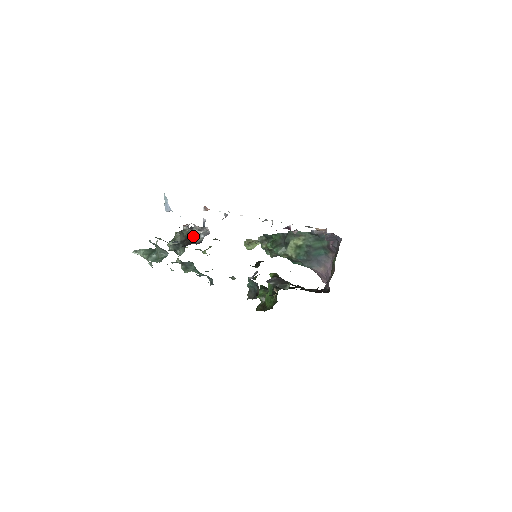
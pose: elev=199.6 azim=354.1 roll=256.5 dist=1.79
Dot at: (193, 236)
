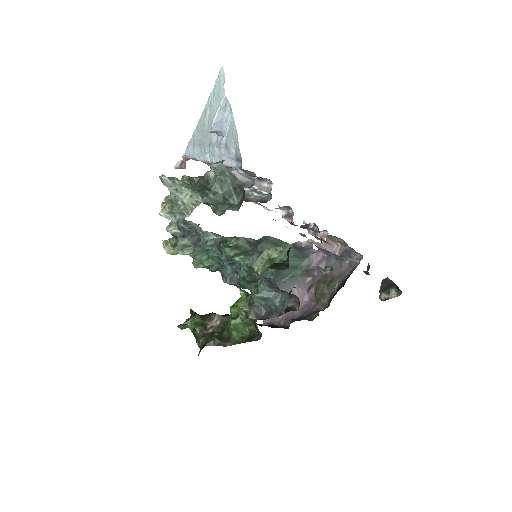
Dot at: occluded
